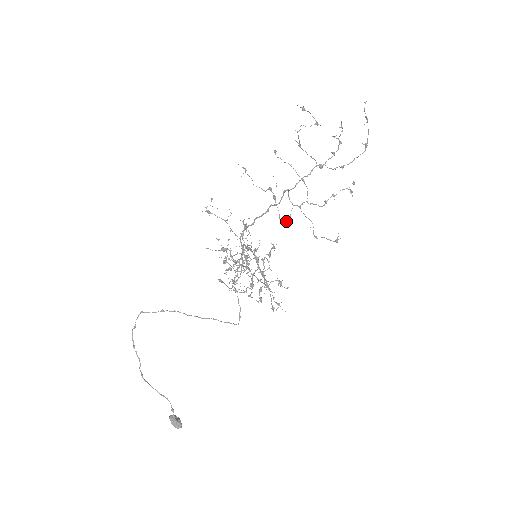
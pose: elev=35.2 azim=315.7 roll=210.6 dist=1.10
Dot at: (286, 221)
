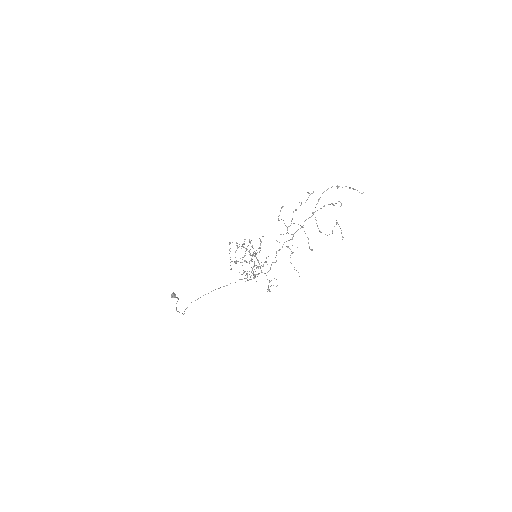
Dot at: occluded
